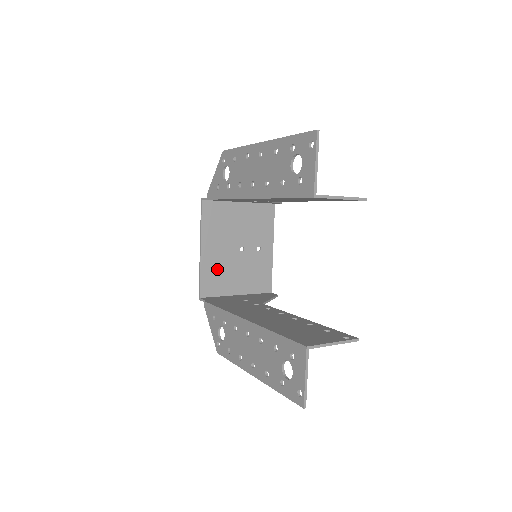
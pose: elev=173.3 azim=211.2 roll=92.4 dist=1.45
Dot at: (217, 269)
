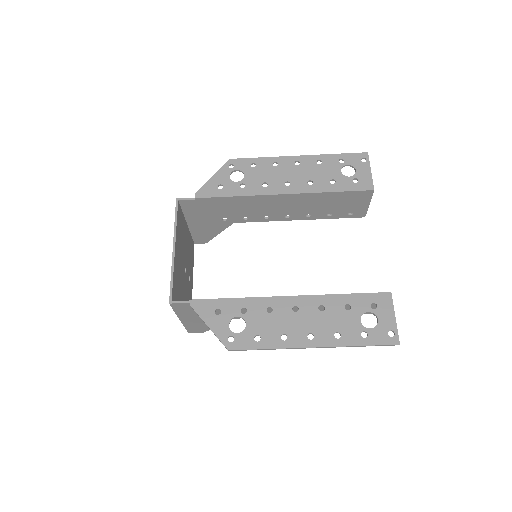
Dot at: (178, 278)
